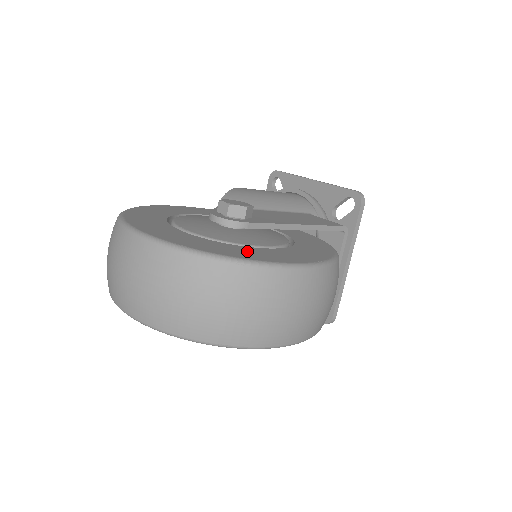
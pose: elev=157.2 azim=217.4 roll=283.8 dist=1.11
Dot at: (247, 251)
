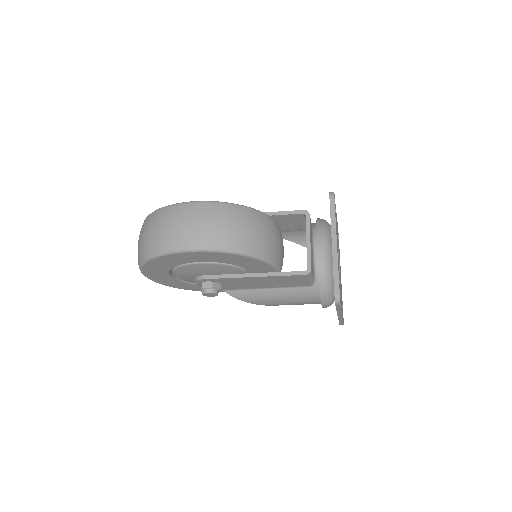
Dot at: occluded
